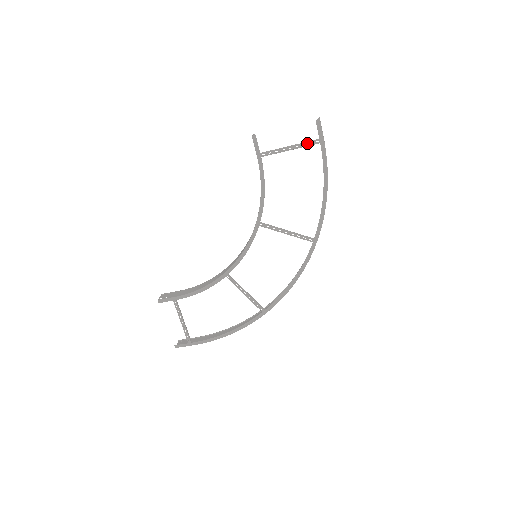
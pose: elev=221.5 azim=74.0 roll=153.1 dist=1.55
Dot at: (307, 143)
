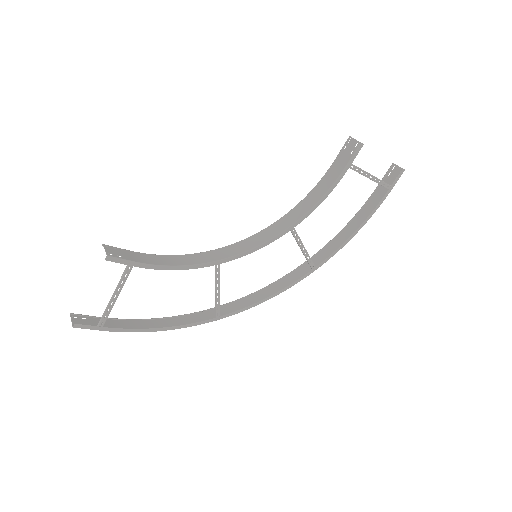
Dot at: (383, 182)
